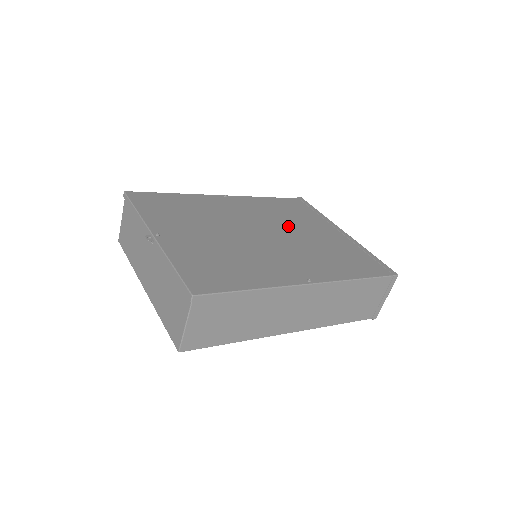
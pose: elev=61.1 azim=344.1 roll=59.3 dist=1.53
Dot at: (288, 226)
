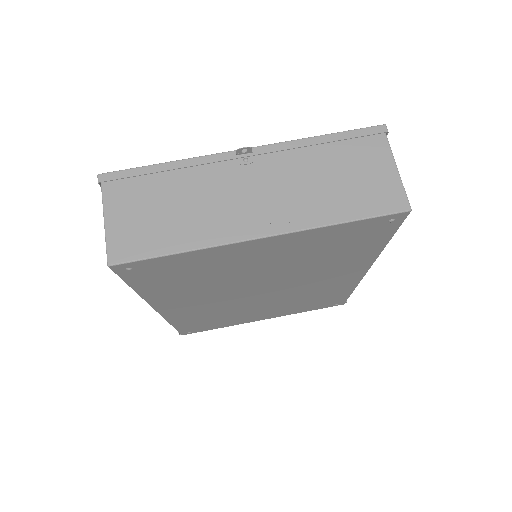
Dot at: occluded
